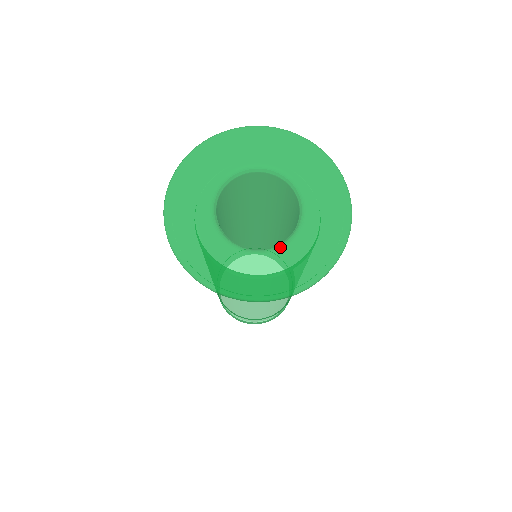
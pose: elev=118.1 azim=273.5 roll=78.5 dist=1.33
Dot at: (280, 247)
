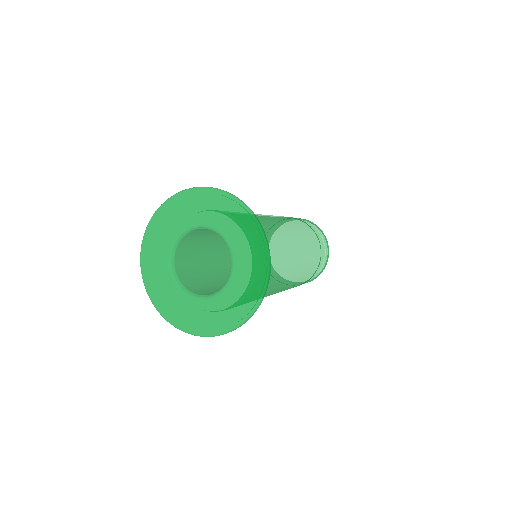
Dot at: (202, 299)
